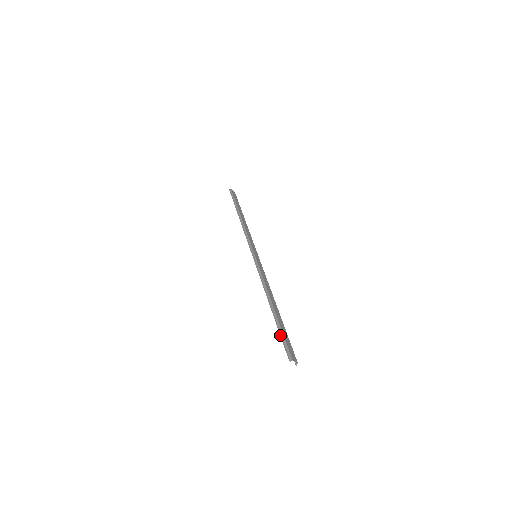
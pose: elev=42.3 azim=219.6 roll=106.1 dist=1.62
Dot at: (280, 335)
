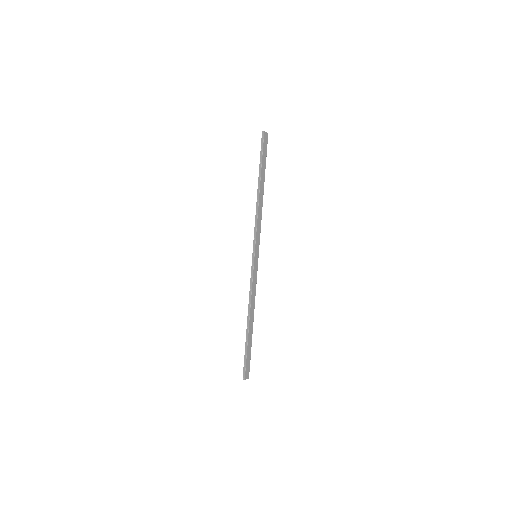
Dot at: (244, 356)
